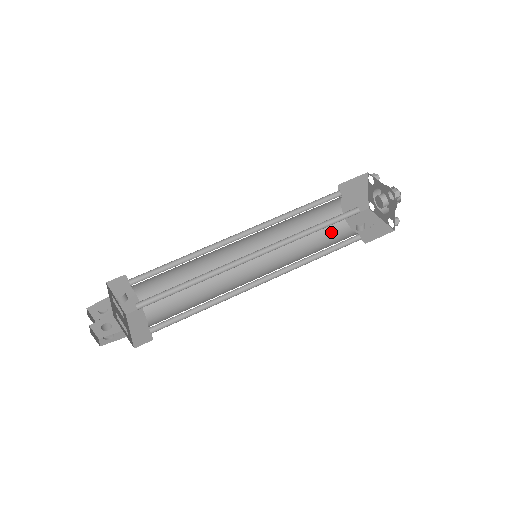
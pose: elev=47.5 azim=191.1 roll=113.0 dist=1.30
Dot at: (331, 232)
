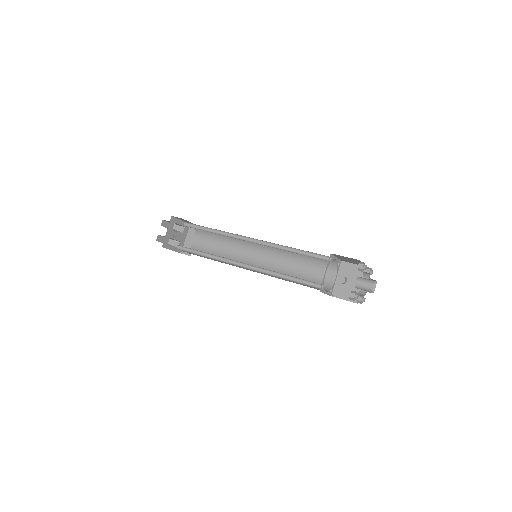
Dot at: (322, 268)
